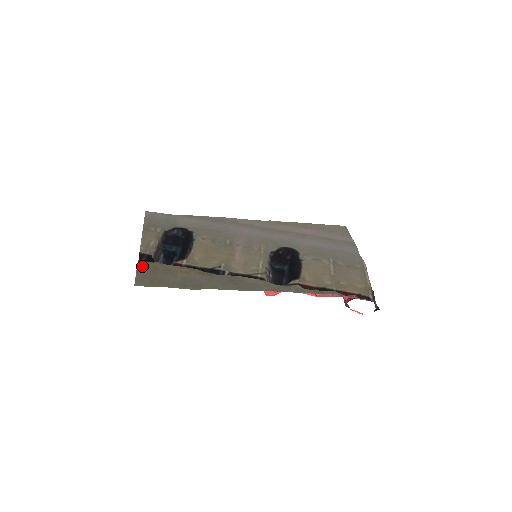
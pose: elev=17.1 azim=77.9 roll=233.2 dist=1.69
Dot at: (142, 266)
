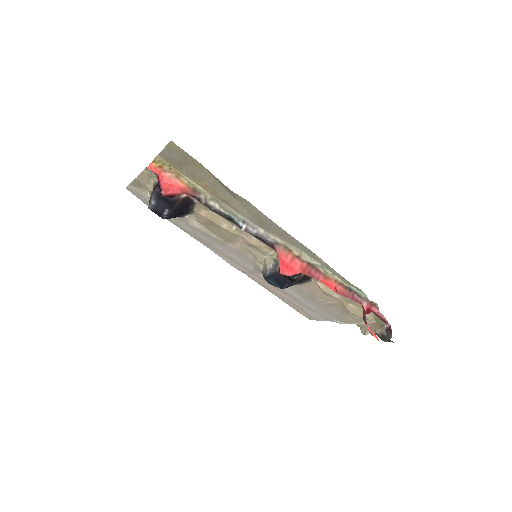
Dot at: (164, 157)
